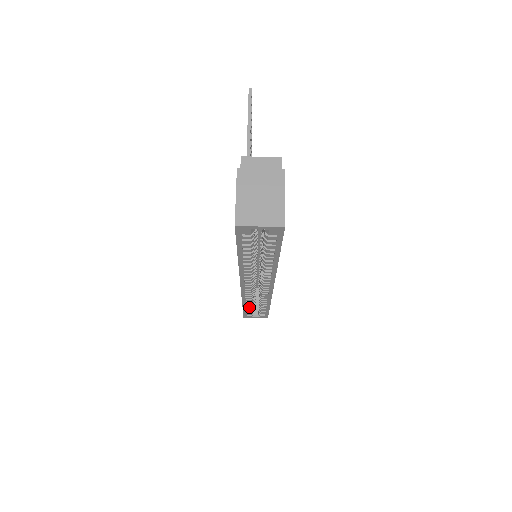
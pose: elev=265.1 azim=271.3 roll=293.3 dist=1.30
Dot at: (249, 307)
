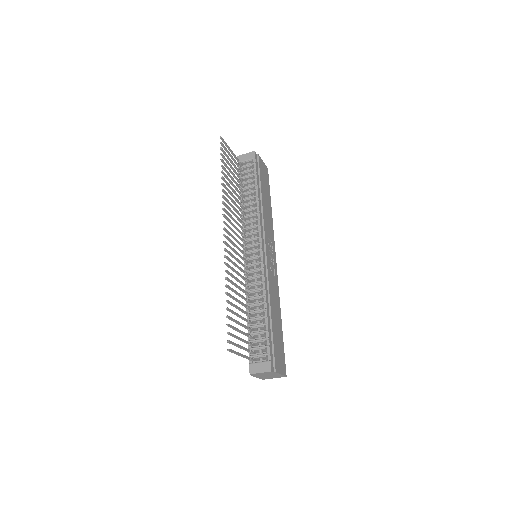
Dot at: occluded
